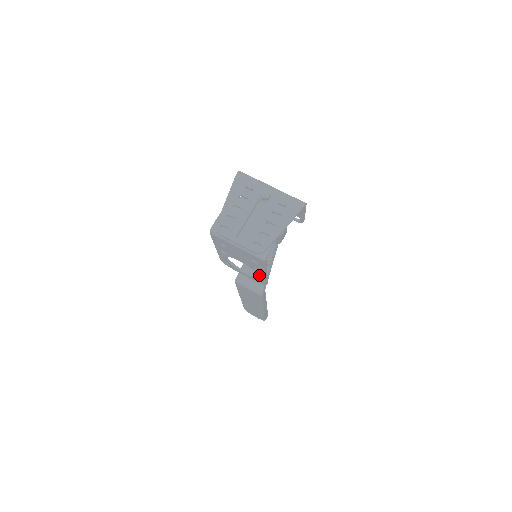
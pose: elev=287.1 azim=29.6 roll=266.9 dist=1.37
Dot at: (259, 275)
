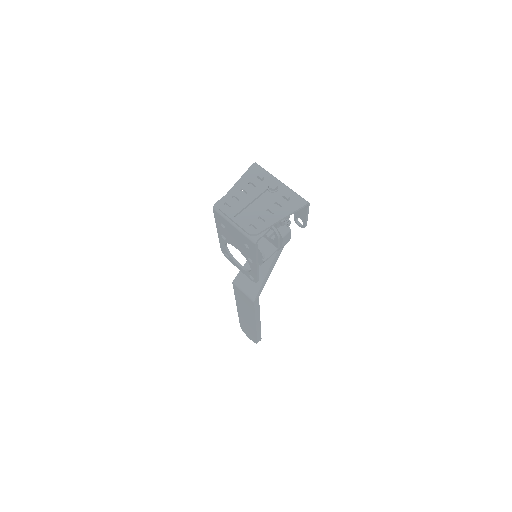
Dot at: (251, 267)
